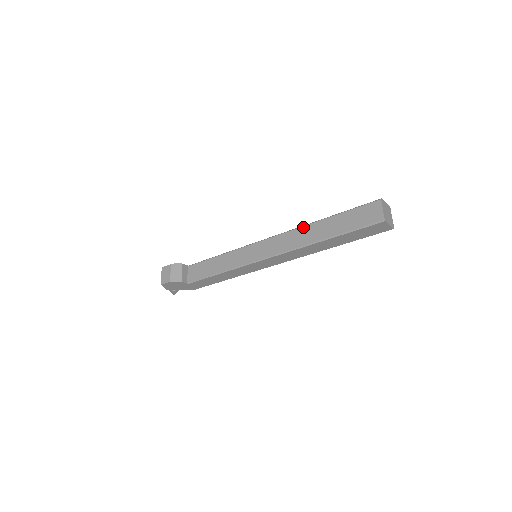
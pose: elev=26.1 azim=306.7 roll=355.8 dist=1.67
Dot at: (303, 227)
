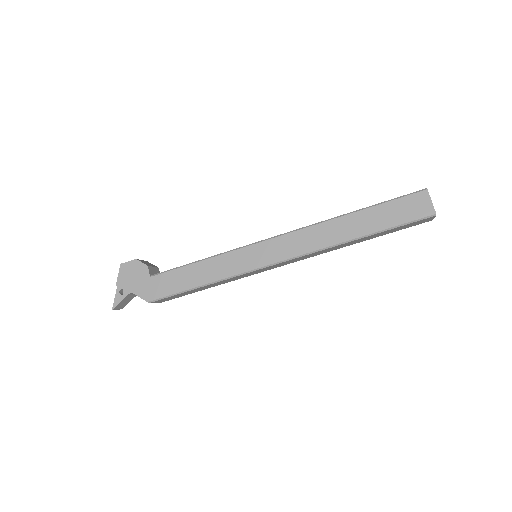
Dot at: occluded
